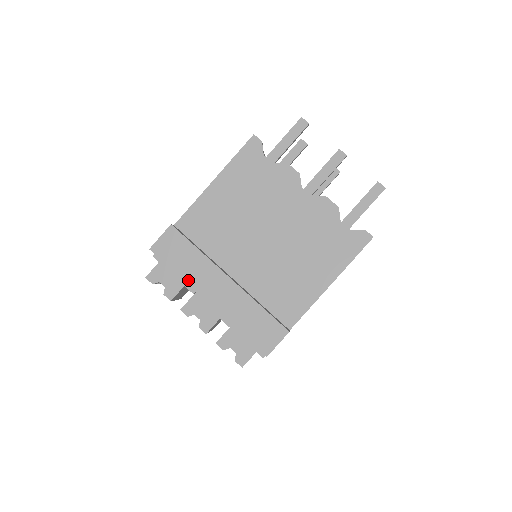
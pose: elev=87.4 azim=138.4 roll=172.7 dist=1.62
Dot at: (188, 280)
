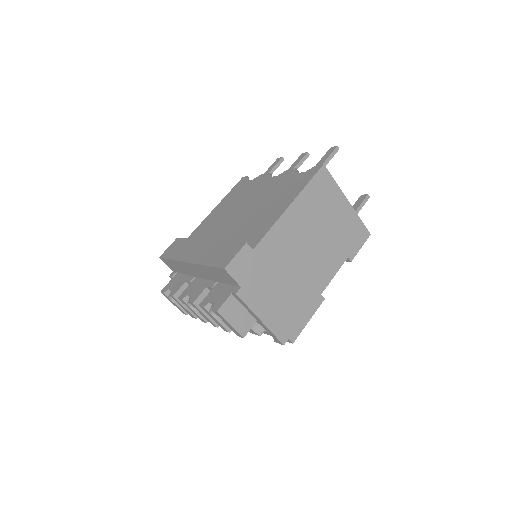
Dot at: (178, 258)
